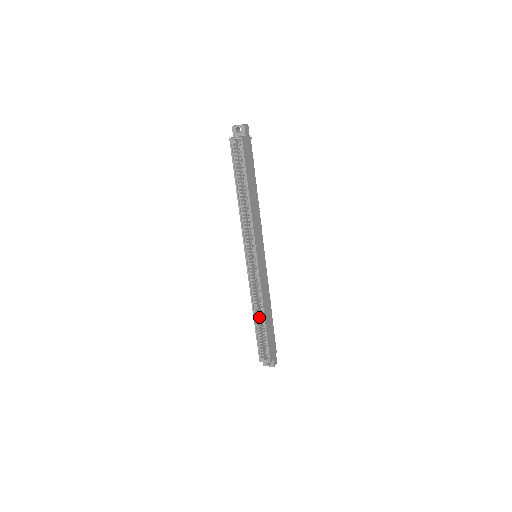
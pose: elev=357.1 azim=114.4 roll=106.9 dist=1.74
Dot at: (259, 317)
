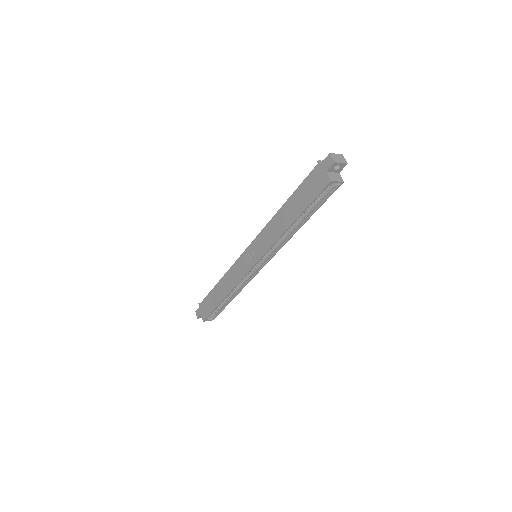
Dot at: occluded
